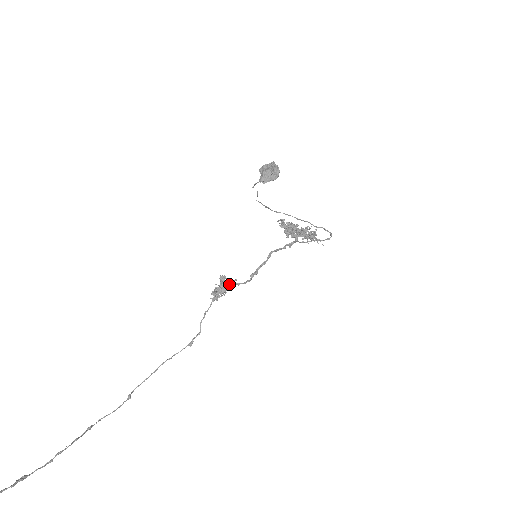
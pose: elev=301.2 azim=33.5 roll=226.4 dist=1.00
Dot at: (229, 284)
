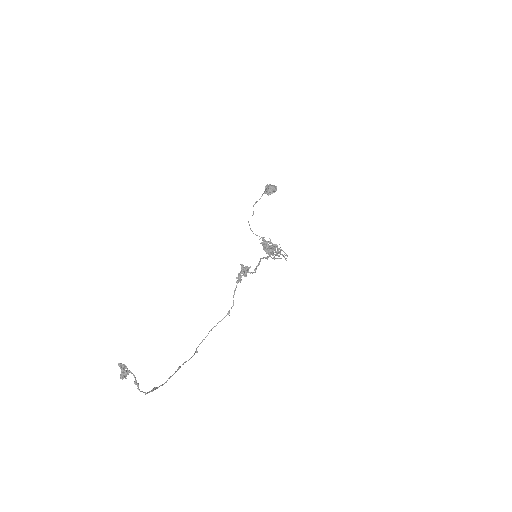
Dot at: (248, 269)
